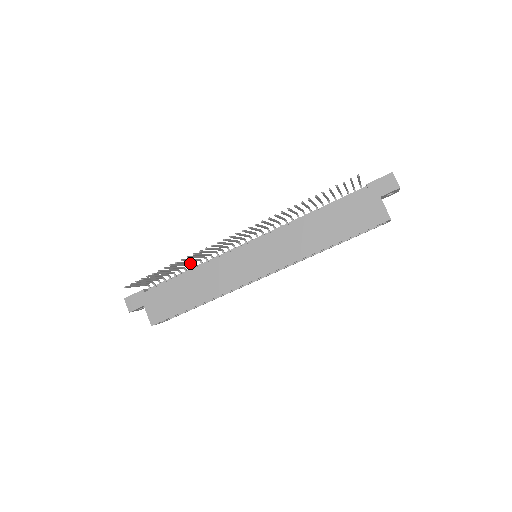
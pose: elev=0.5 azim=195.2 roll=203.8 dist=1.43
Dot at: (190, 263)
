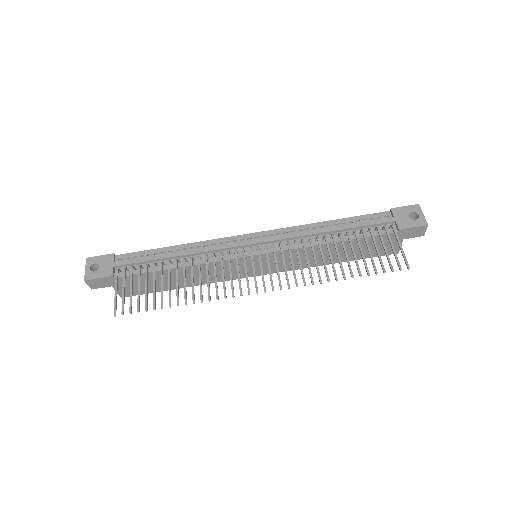
Dot at: (184, 269)
